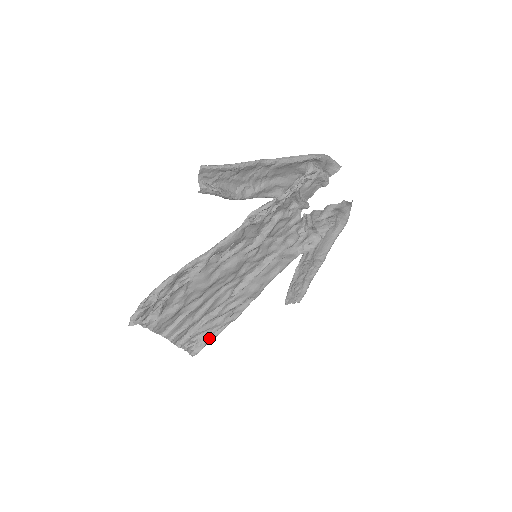
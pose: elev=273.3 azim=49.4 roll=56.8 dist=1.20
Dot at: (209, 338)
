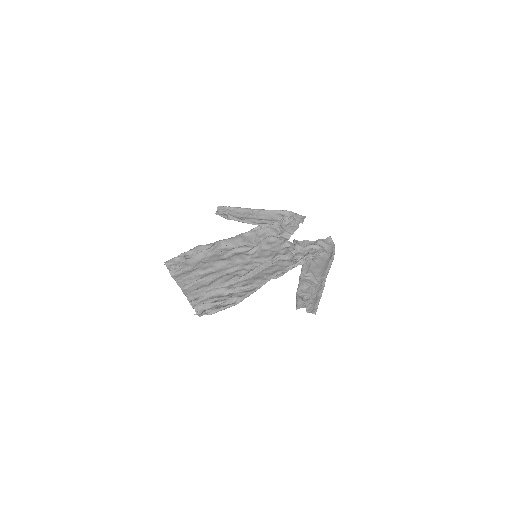
Dot at: (217, 308)
